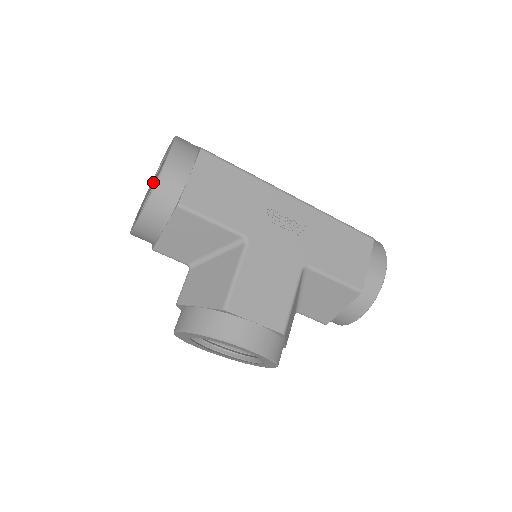
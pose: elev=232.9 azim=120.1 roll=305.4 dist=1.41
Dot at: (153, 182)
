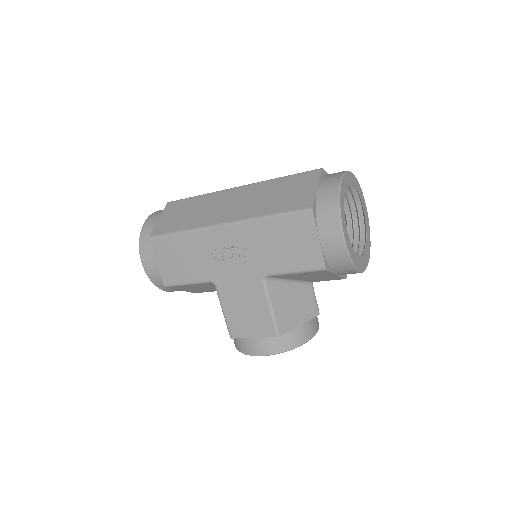
Dot at: occluded
